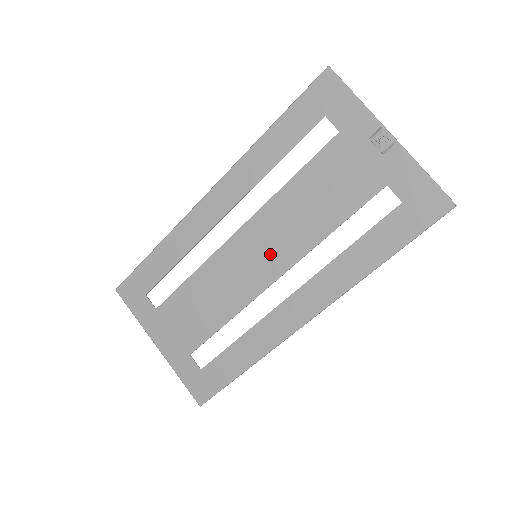
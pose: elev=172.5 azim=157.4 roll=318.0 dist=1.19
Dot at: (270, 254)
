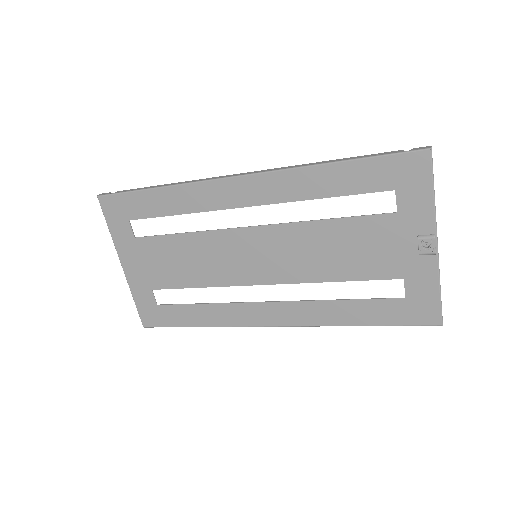
Dot at: (270, 263)
